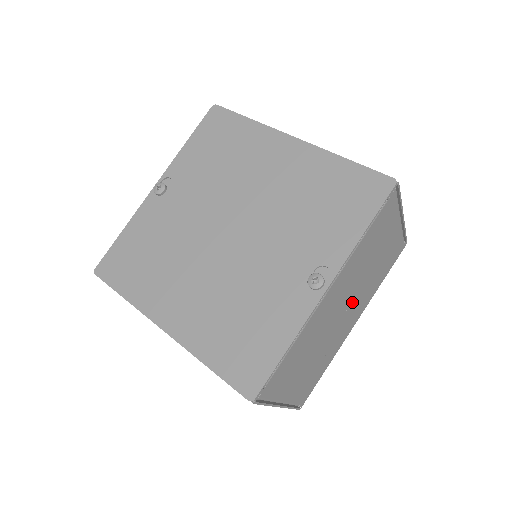
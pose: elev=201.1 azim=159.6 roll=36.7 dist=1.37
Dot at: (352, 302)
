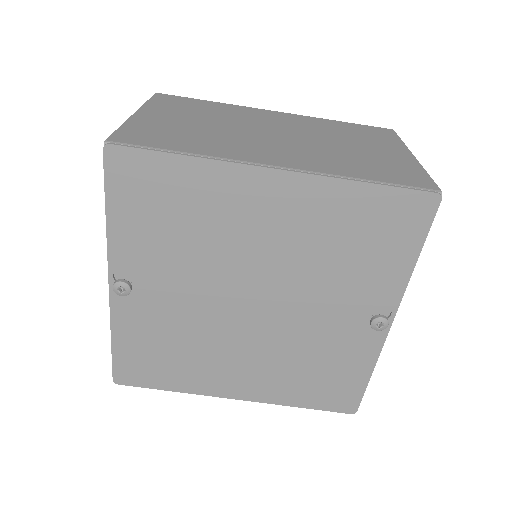
Dot at: occluded
